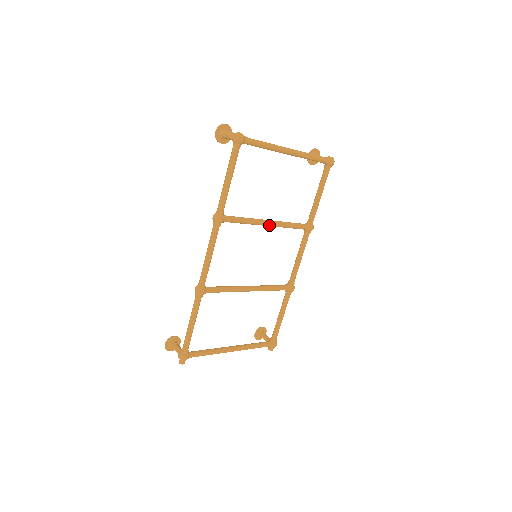
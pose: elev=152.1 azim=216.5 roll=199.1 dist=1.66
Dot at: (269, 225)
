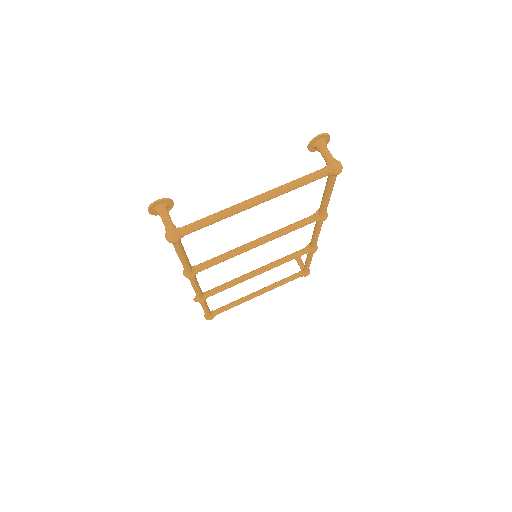
Dot at: (259, 245)
